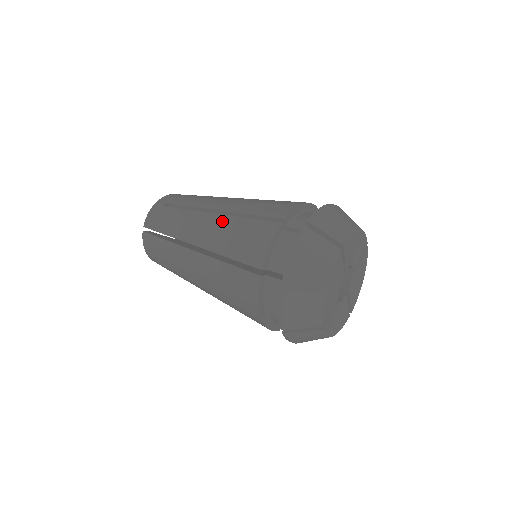
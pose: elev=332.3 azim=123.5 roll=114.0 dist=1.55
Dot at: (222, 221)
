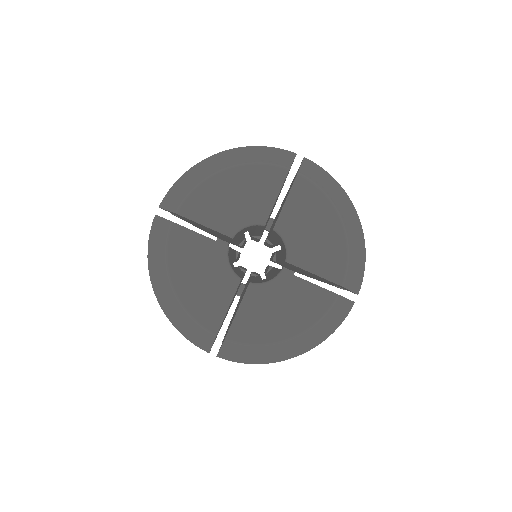
Dot at: occluded
